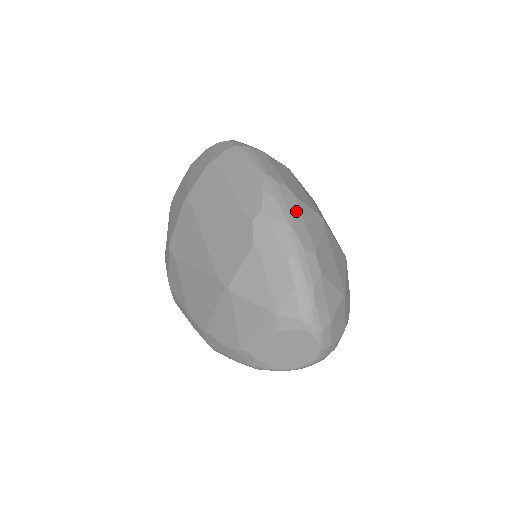
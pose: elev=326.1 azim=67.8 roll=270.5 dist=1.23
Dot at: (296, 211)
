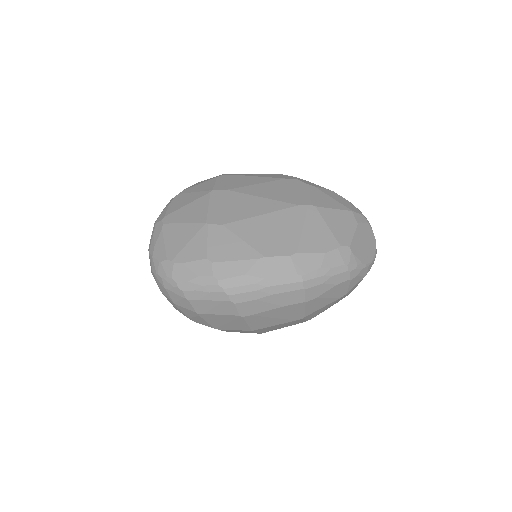
Dot at: occluded
